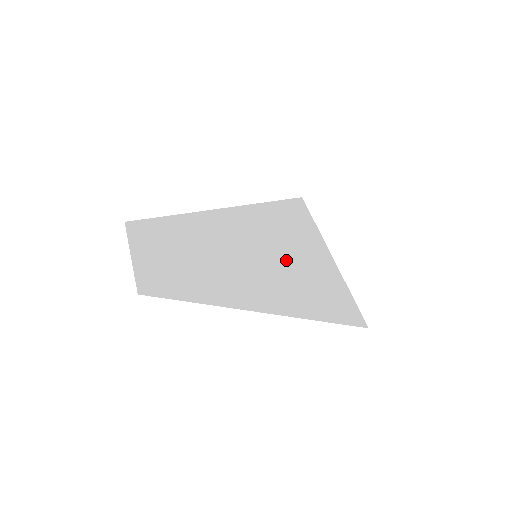
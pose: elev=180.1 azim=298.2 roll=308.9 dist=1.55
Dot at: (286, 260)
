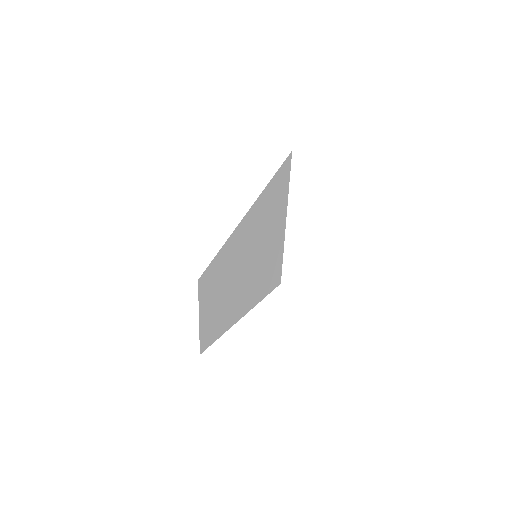
Dot at: (267, 247)
